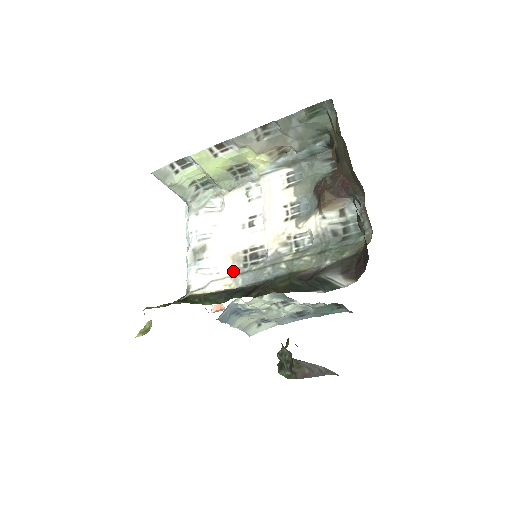
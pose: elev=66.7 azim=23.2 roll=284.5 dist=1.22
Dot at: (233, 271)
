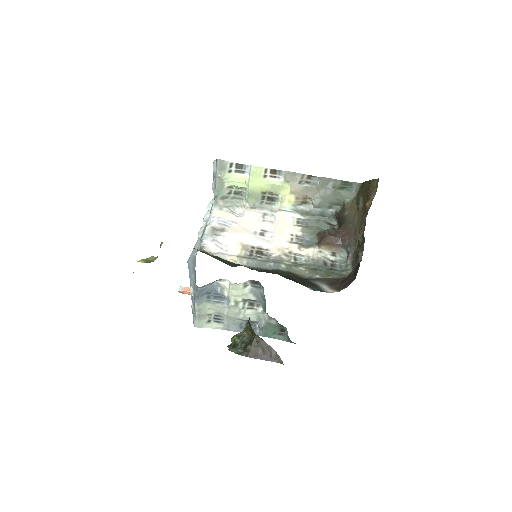
Dot at: (240, 254)
